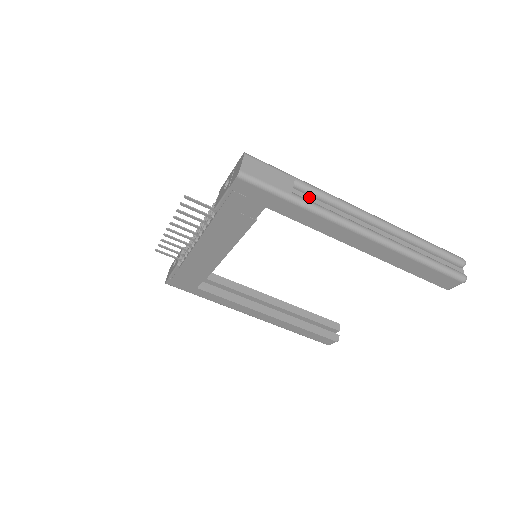
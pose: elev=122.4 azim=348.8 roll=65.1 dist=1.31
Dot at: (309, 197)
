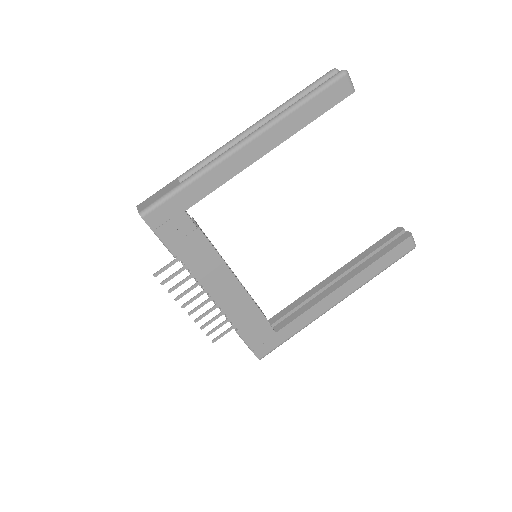
Dot at: occluded
